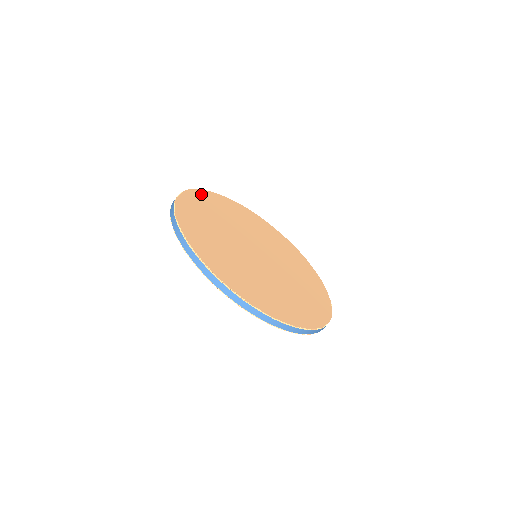
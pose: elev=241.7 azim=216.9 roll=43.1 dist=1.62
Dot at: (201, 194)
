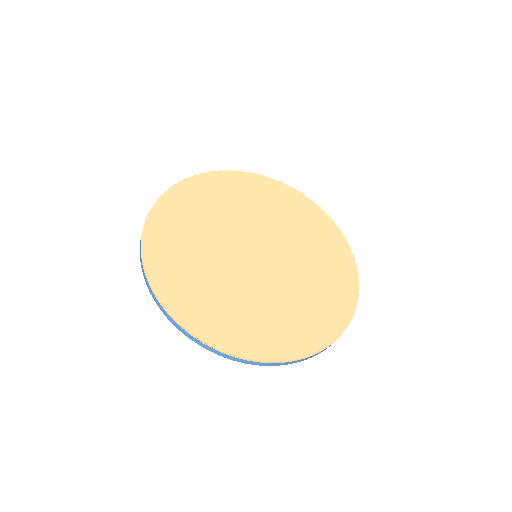
Dot at: (175, 195)
